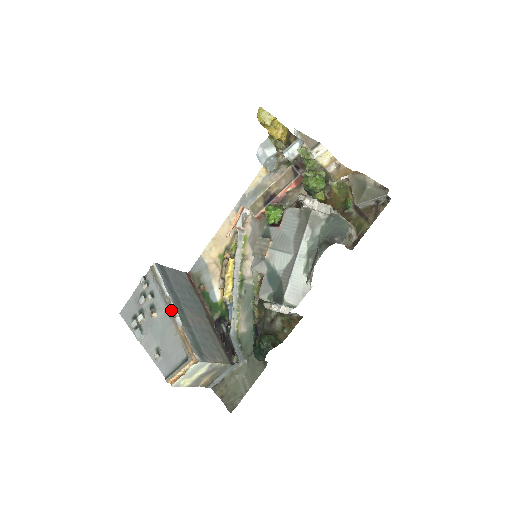
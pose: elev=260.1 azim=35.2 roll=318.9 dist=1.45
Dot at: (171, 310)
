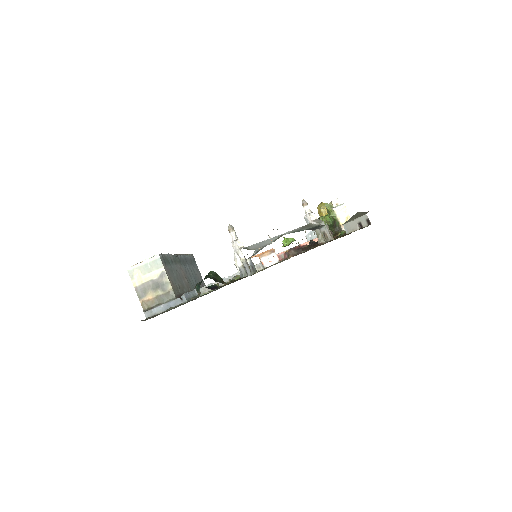
Dot at: occluded
